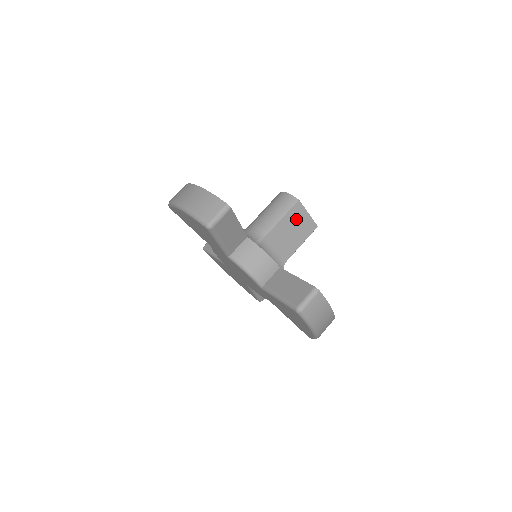
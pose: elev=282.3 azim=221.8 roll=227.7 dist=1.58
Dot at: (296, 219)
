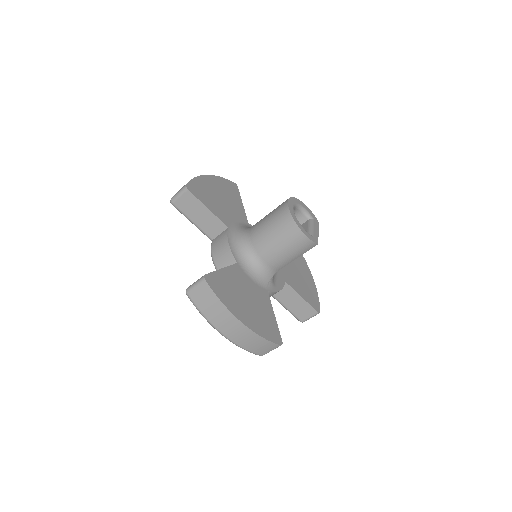
Dot at: occluded
